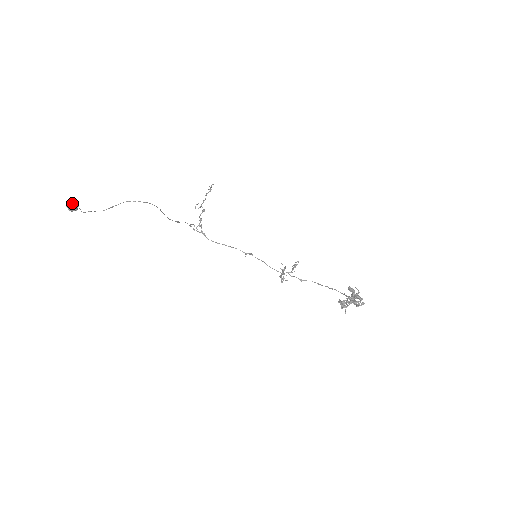
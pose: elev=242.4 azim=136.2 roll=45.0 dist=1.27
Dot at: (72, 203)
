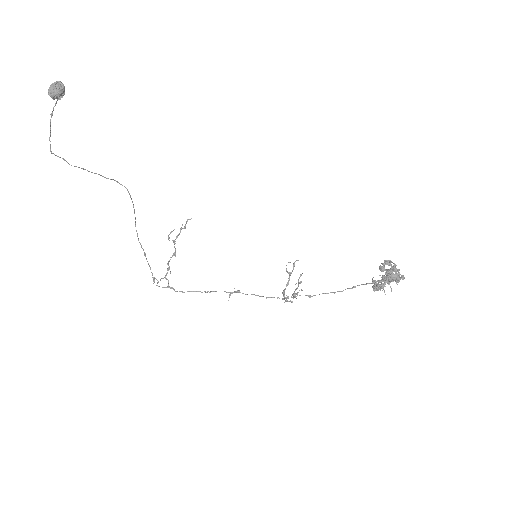
Dot at: (59, 85)
